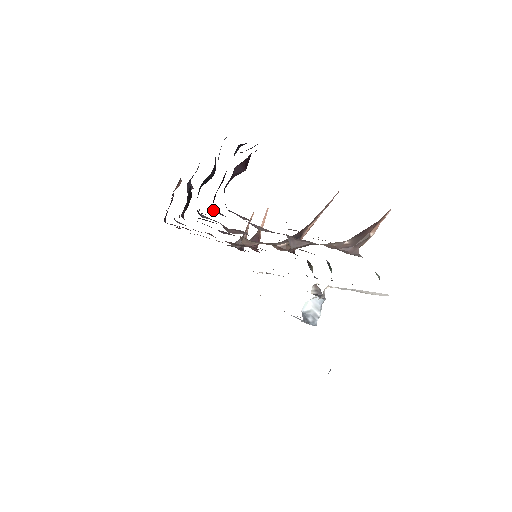
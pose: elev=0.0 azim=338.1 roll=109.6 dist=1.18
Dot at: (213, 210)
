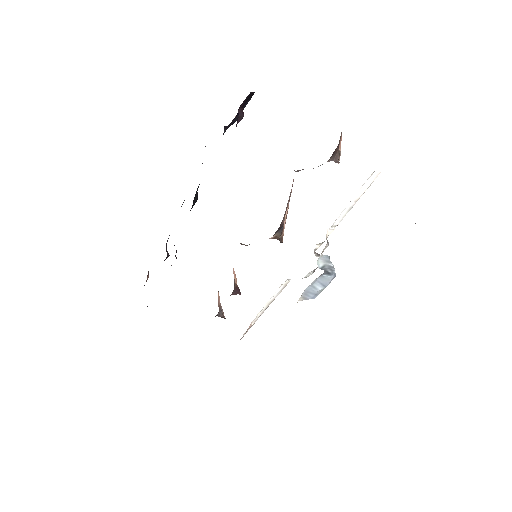
Dot at: occluded
